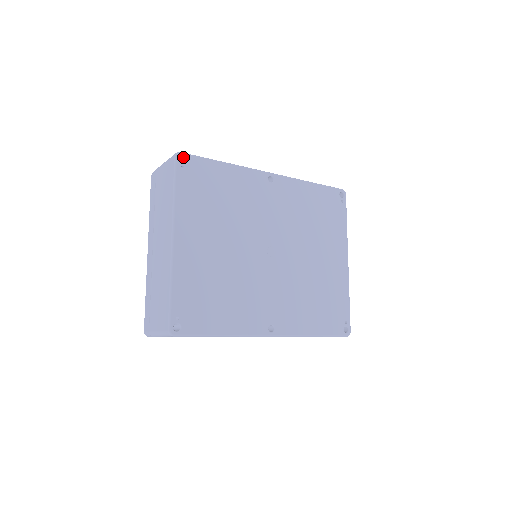
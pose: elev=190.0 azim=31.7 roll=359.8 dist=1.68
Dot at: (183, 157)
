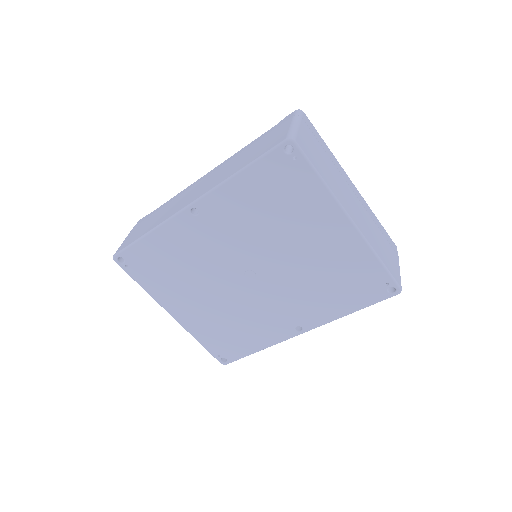
Dot at: (119, 256)
